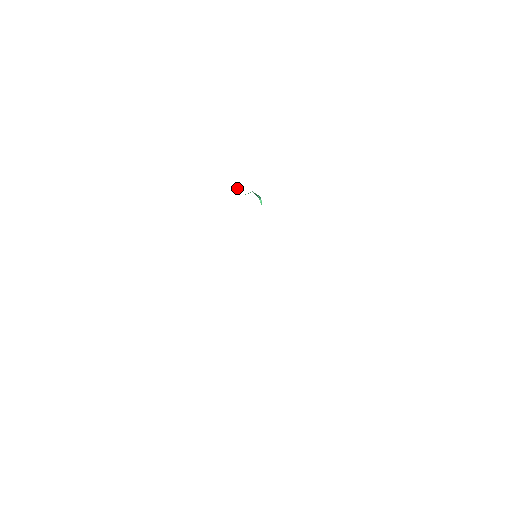
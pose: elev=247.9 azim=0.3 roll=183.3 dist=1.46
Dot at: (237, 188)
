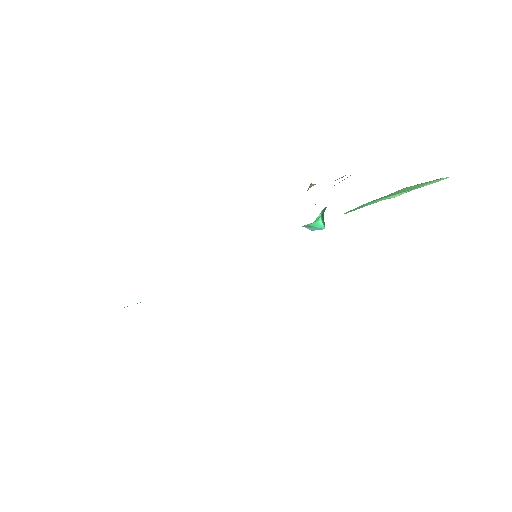
Dot at: (315, 204)
